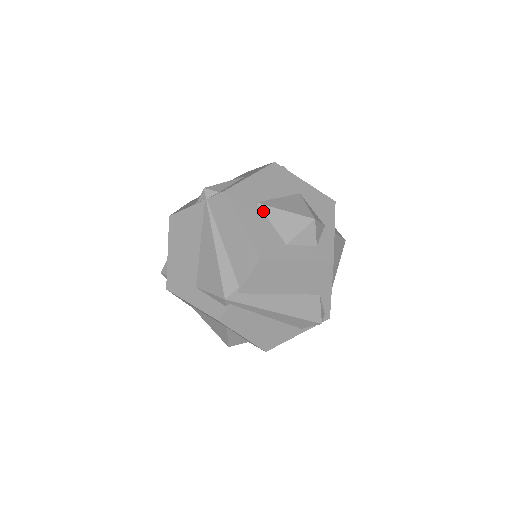
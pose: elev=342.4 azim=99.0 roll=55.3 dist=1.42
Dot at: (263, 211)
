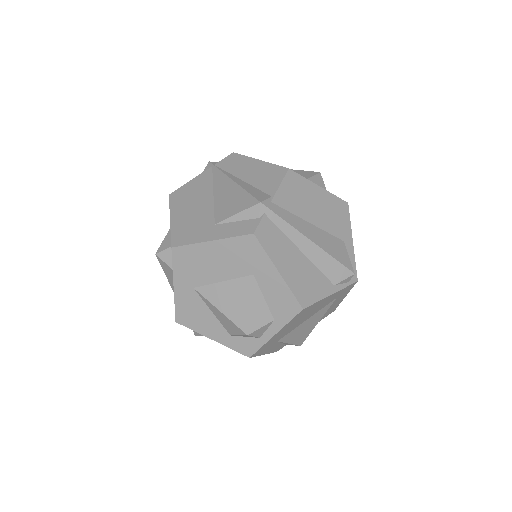
Dot at: occluded
